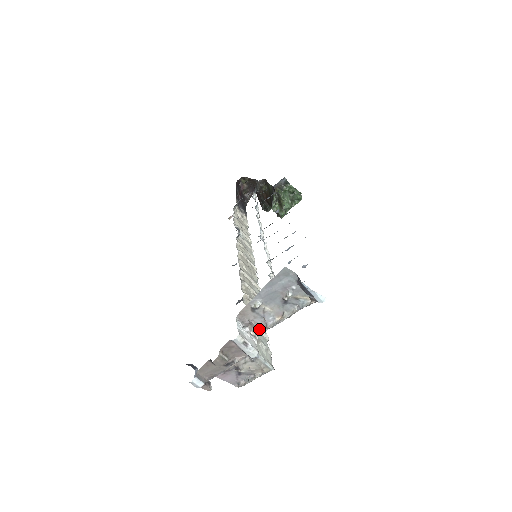
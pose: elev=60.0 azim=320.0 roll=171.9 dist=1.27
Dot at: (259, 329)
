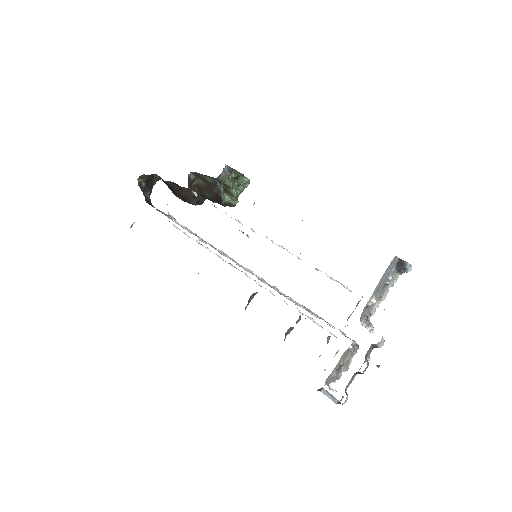
Dot at: occluded
